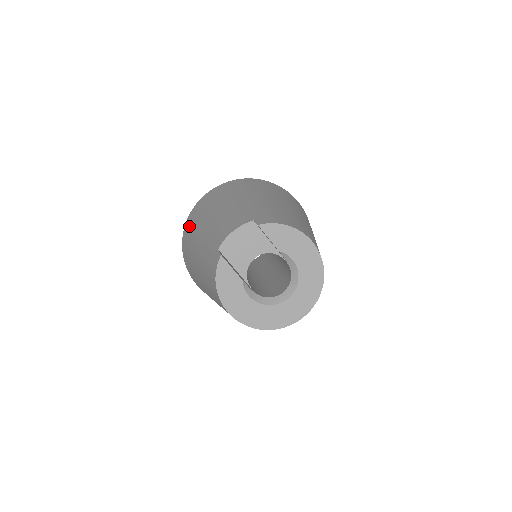
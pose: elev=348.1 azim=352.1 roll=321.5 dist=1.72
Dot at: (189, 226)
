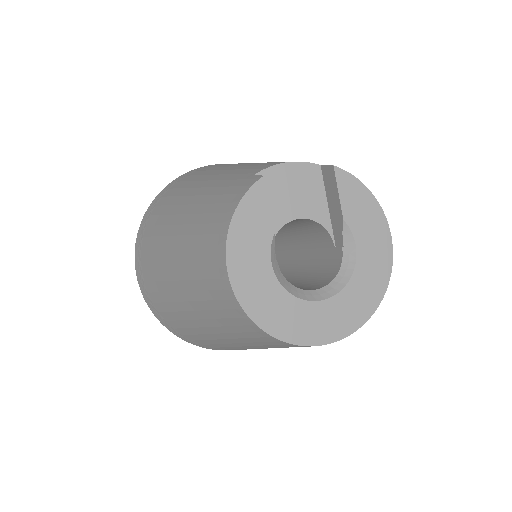
Dot at: (176, 183)
